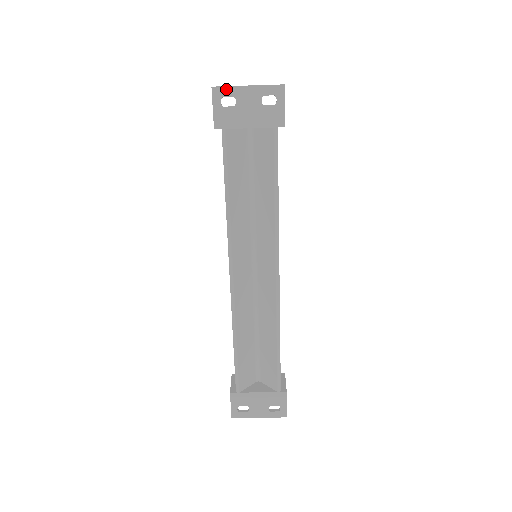
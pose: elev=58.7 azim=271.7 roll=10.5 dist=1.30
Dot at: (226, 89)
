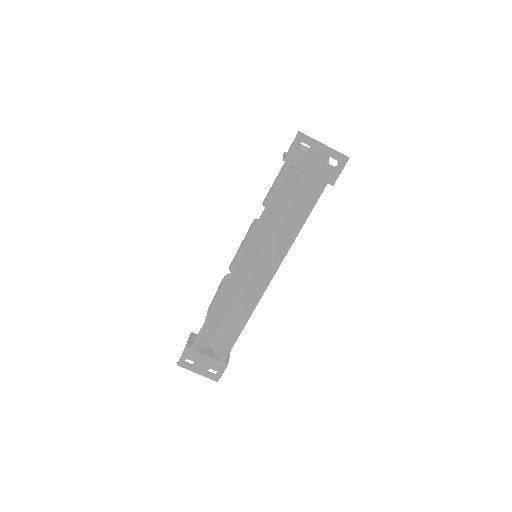
Dot at: (308, 138)
